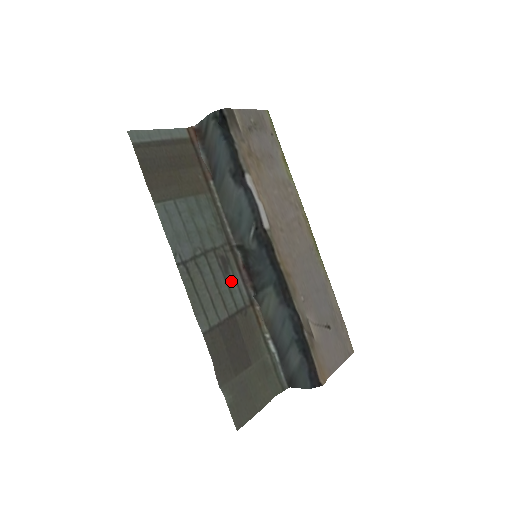
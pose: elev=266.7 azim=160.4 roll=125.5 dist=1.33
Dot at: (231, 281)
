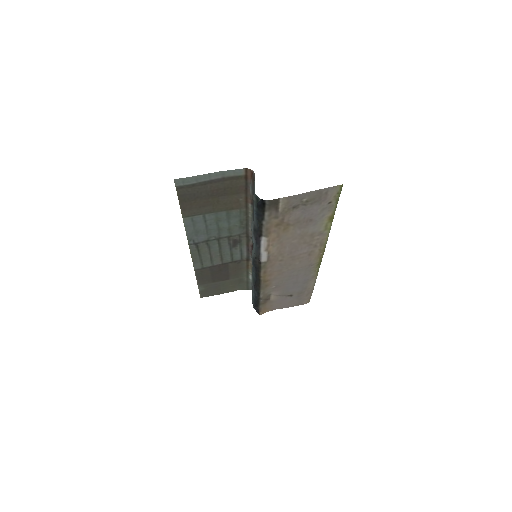
Dot at: (236, 250)
